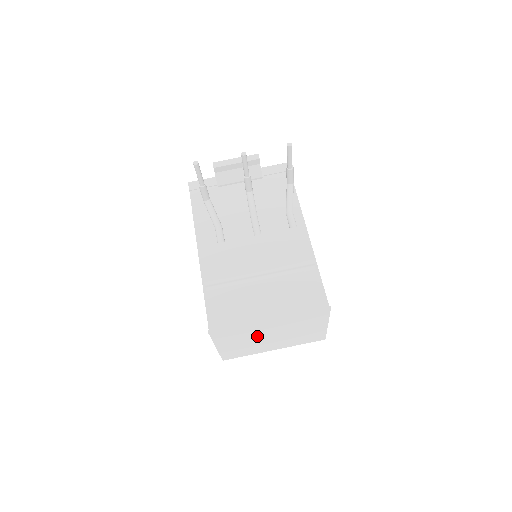
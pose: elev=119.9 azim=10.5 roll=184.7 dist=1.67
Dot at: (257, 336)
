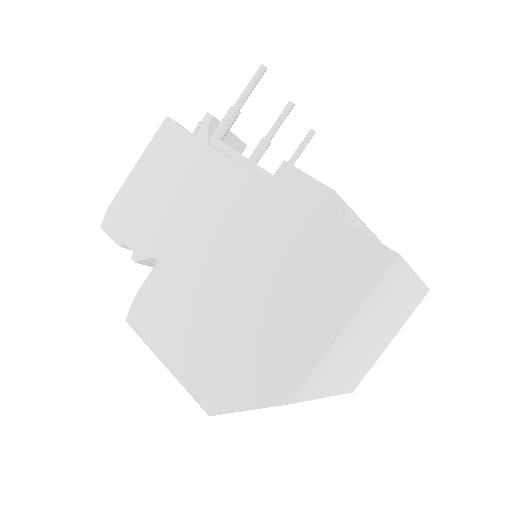
Dot at: (375, 322)
